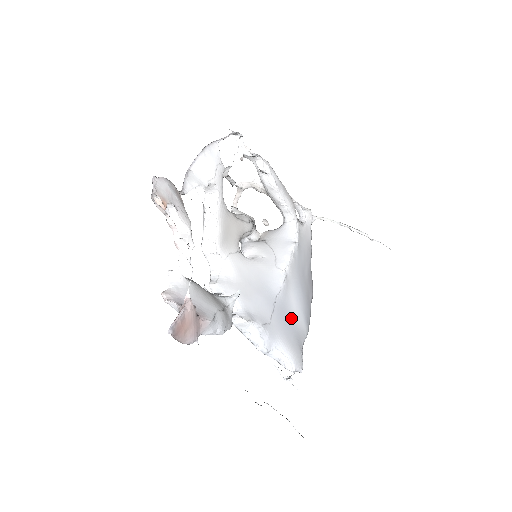
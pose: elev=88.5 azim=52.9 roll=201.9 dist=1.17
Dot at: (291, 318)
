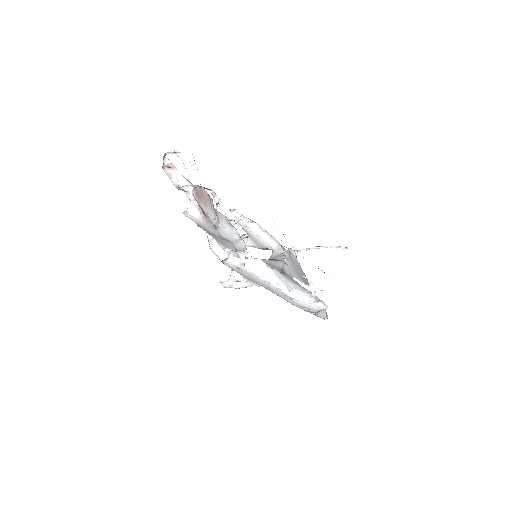
Dot at: occluded
